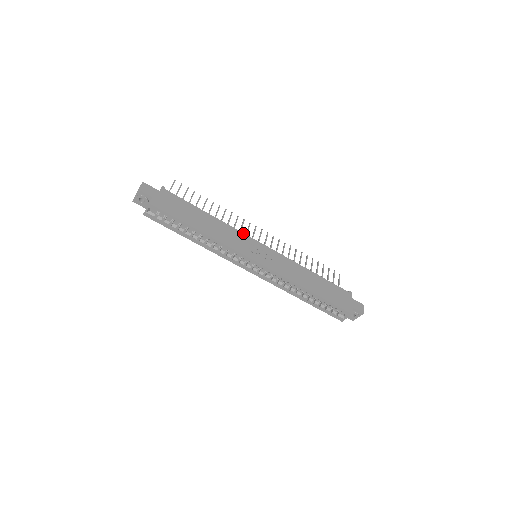
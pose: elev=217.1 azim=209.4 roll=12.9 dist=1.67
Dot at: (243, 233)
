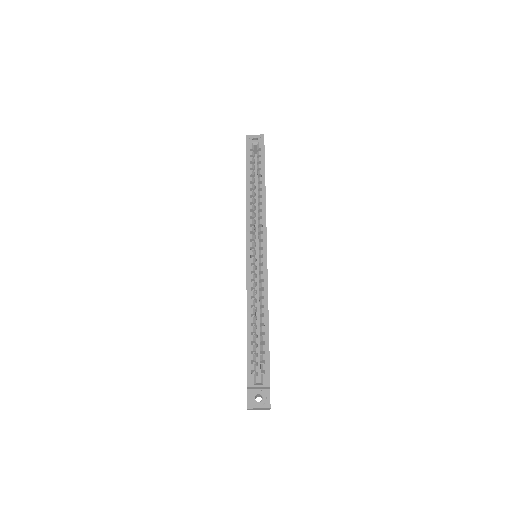
Dot at: occluded
